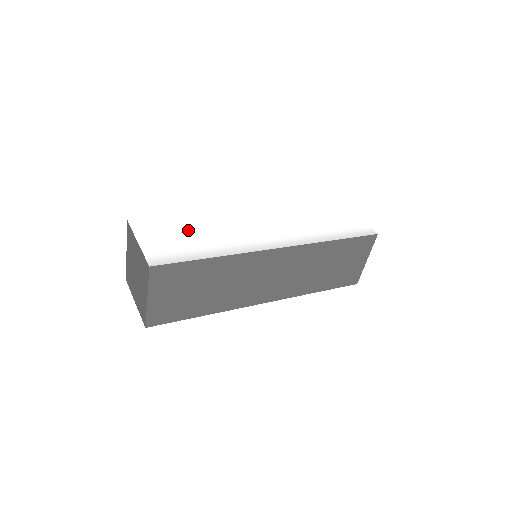
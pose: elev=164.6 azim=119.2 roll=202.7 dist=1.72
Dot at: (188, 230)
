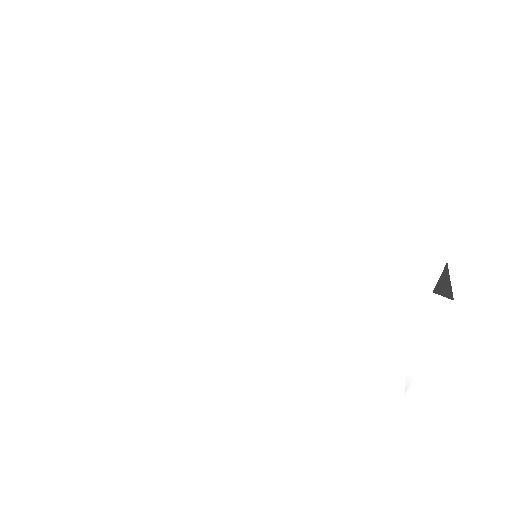
Dot at: (142, 218)
